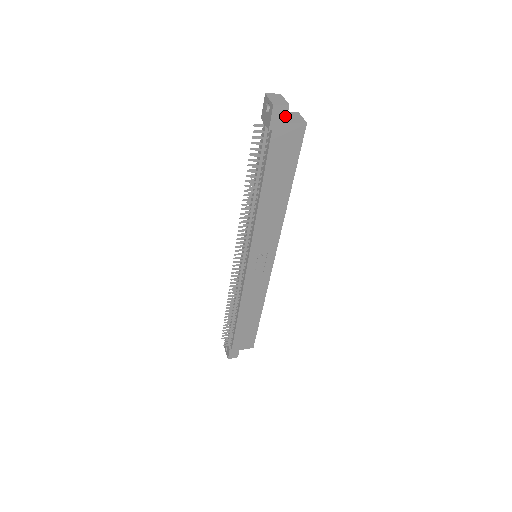
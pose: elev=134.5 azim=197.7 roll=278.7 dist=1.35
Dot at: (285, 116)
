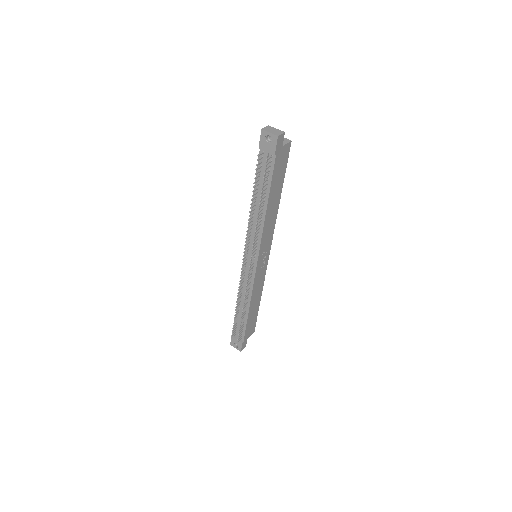
Dot at: (282, 141)
